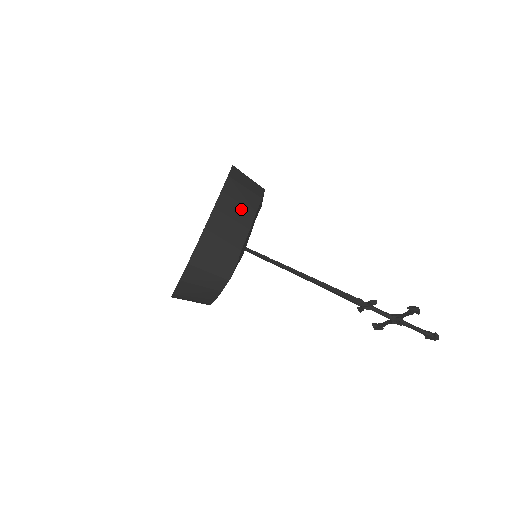
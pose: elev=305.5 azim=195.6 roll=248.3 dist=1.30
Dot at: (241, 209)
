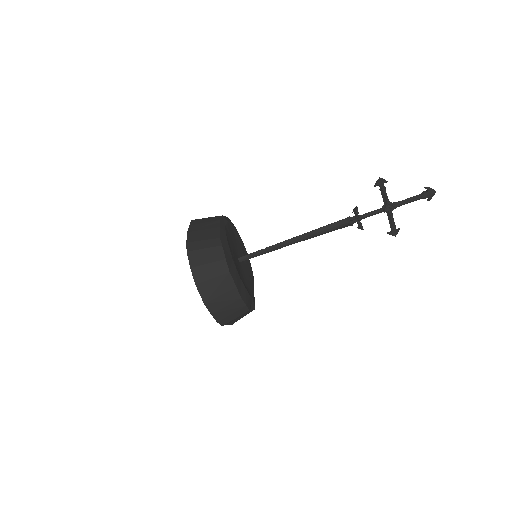
Dot at: (207, 224)
